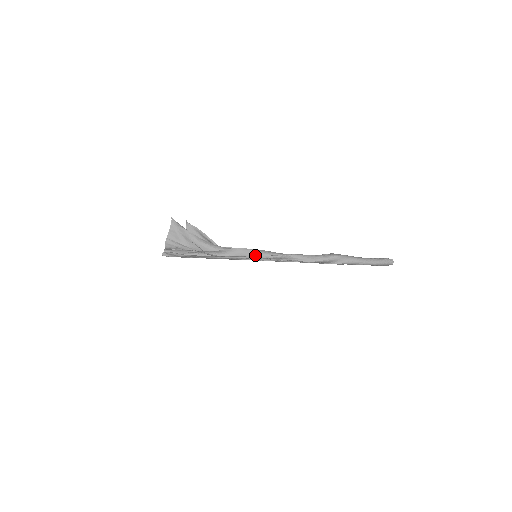
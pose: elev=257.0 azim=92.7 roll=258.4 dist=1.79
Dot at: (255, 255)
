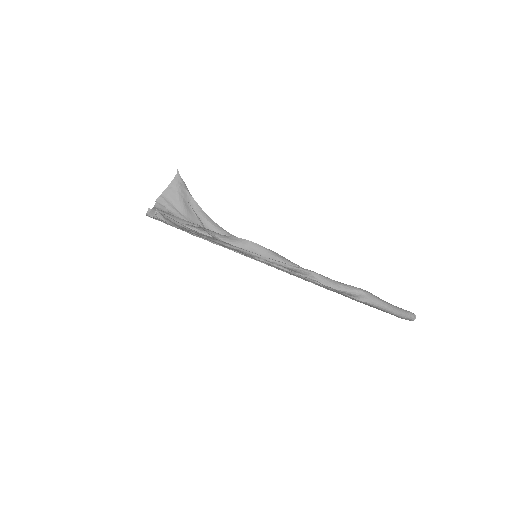
Dot at: (269, 257)
